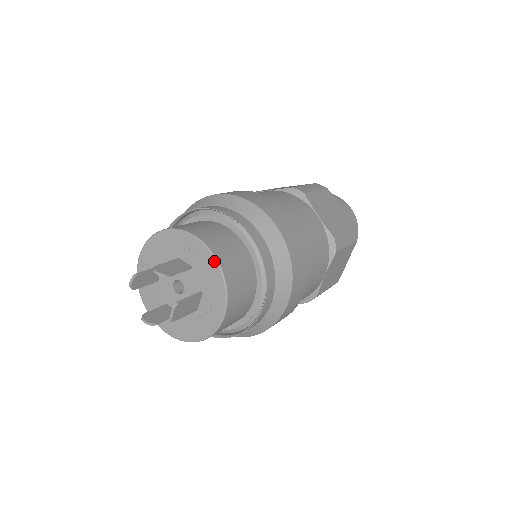
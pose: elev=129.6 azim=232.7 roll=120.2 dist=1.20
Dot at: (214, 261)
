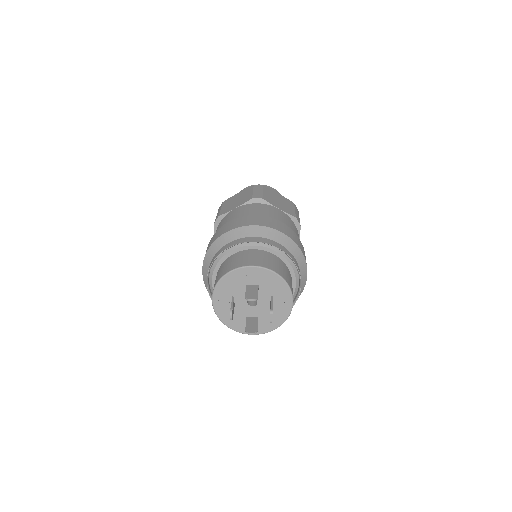
Dot at: (274, 274)
